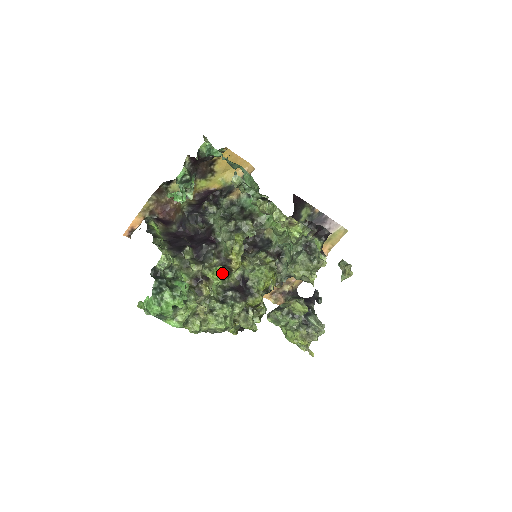
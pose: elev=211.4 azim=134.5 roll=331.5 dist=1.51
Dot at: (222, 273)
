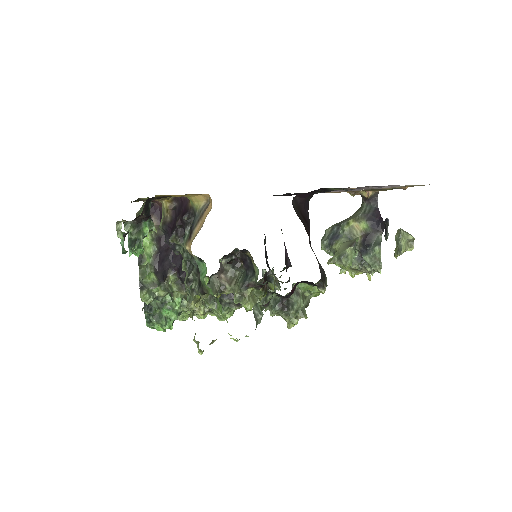
Dot at: occluded
